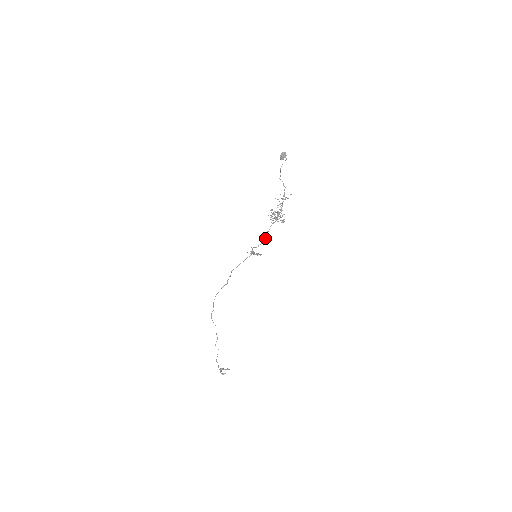
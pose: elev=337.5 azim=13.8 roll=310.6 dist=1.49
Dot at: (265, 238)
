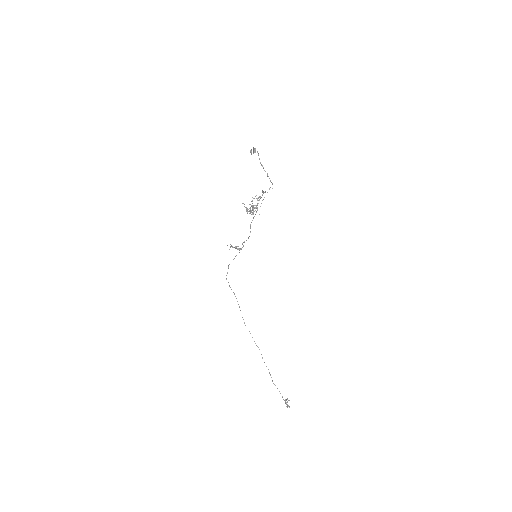
Dot at: occluded
